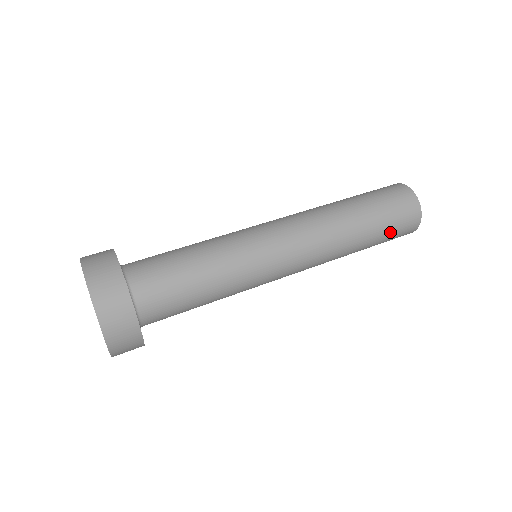
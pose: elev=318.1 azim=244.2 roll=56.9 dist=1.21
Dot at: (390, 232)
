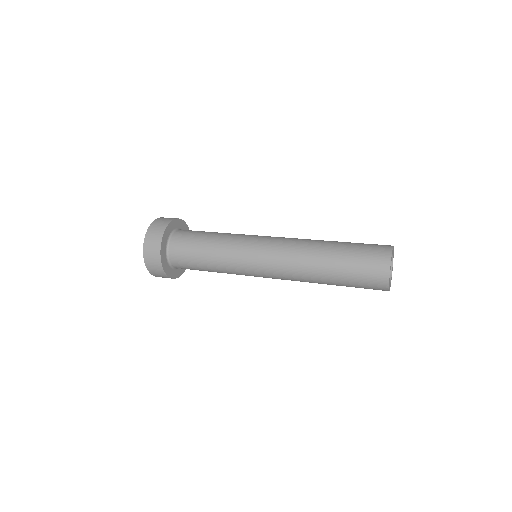
Dot at: (355, 276)
